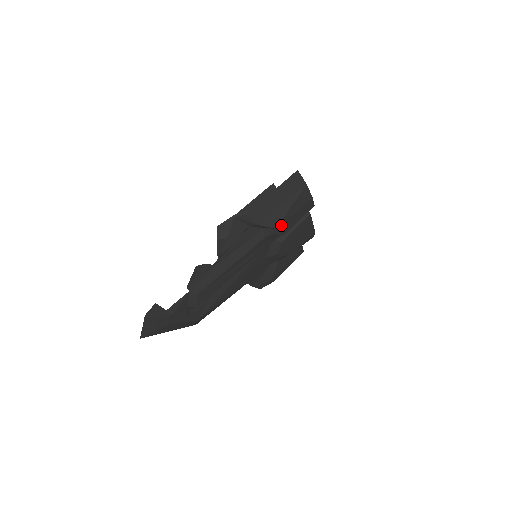
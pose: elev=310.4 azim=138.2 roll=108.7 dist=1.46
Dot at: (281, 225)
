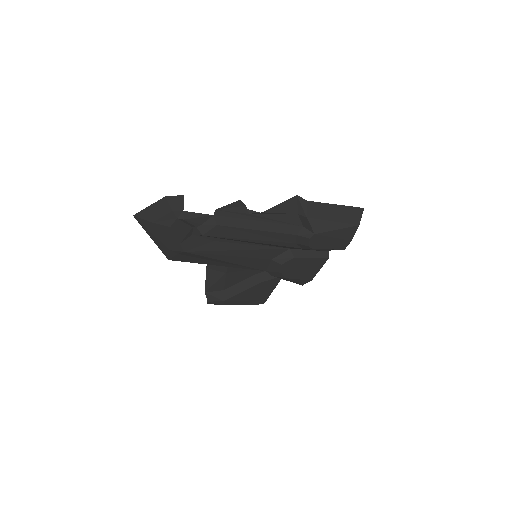
Dot at: (319, 236)
